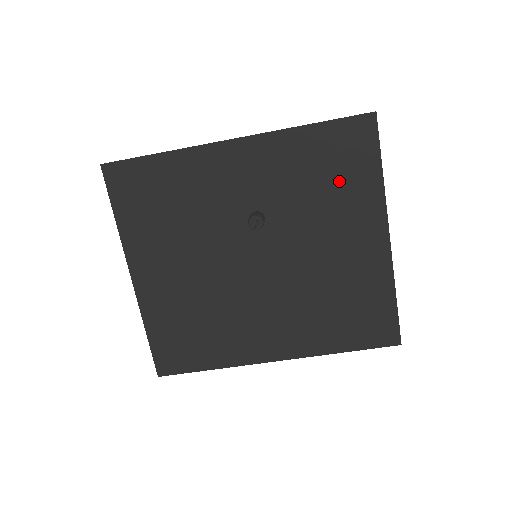
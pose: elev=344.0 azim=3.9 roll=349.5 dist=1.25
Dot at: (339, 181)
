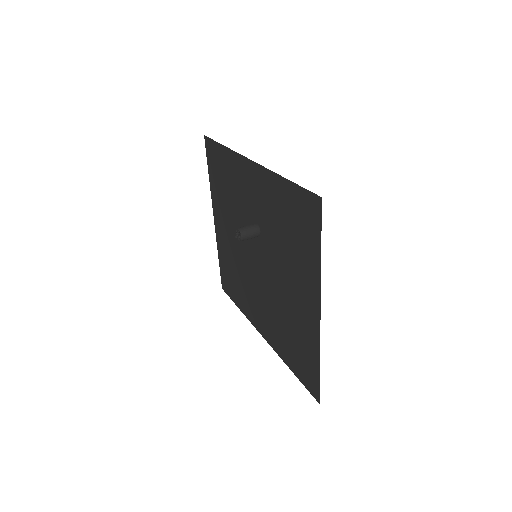
Dot at: (296, 240)
